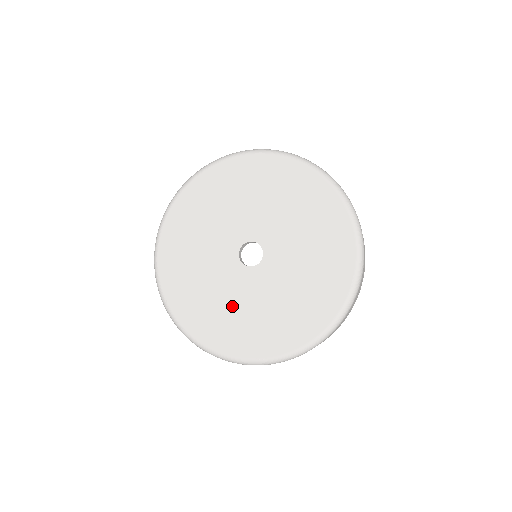
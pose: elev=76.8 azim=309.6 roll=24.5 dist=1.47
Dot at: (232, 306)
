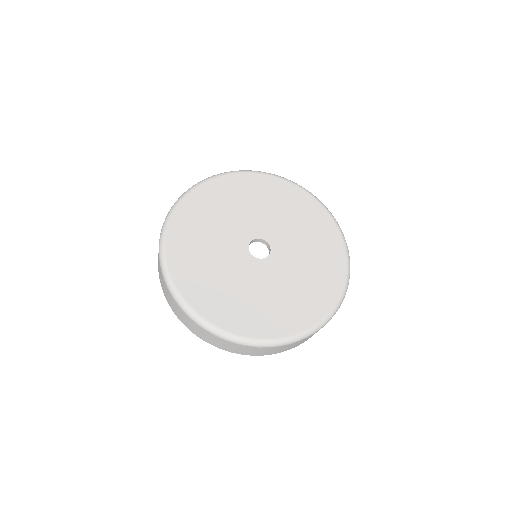
Dot at: (213, 259)
